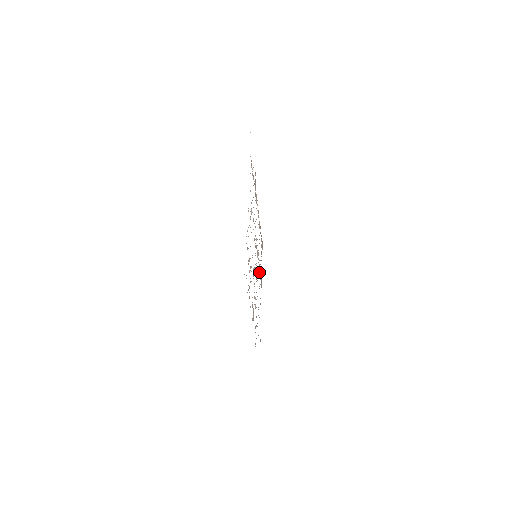
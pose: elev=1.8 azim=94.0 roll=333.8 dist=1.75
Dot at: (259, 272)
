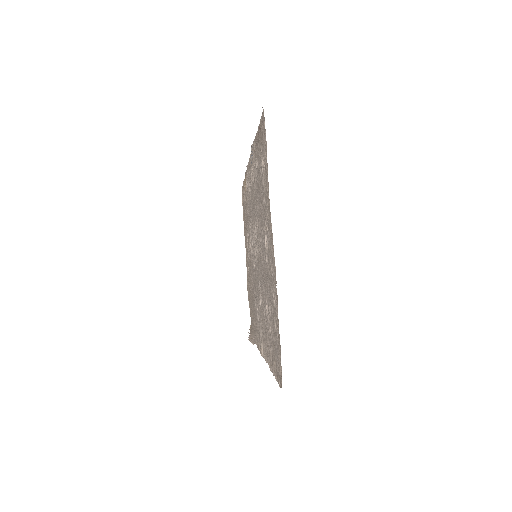
Dot at: (249, 248)
